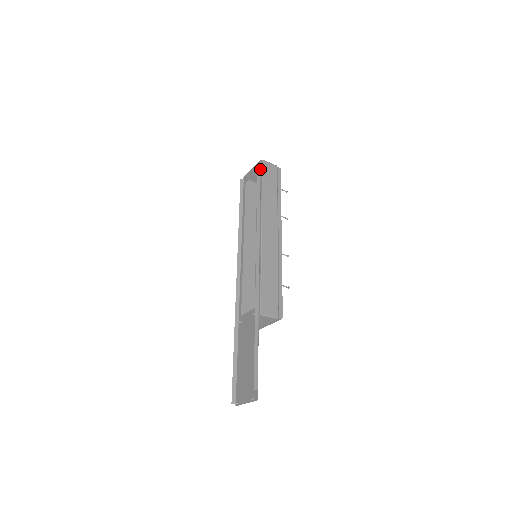
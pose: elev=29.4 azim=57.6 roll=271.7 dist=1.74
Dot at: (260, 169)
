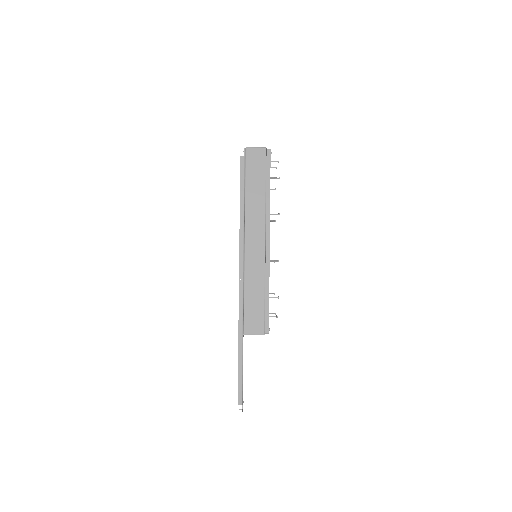
Dot at: (243, 161)
